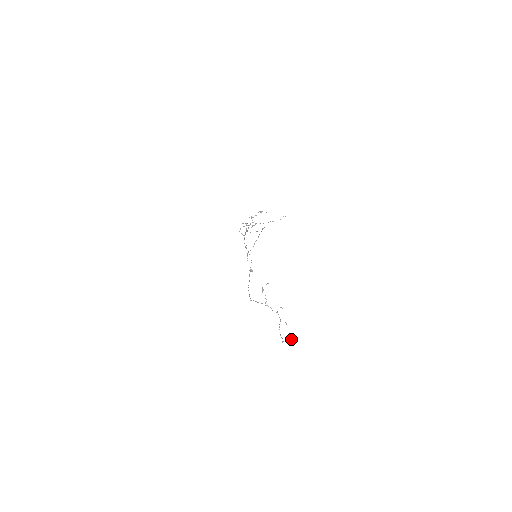
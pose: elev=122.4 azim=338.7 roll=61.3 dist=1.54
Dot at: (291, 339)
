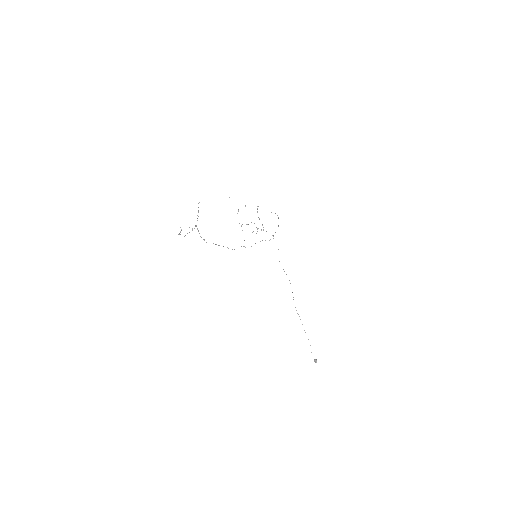
Dot at: (180, 227)
